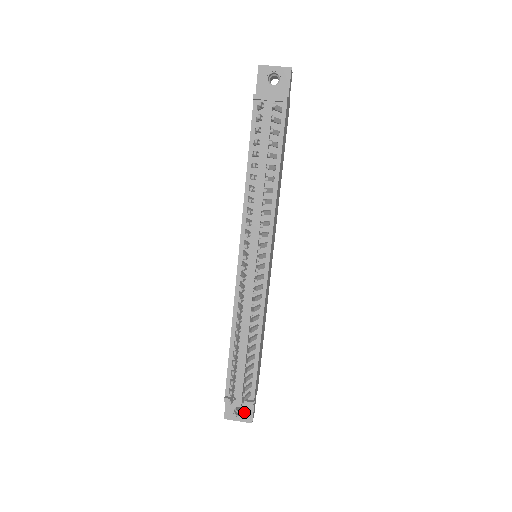
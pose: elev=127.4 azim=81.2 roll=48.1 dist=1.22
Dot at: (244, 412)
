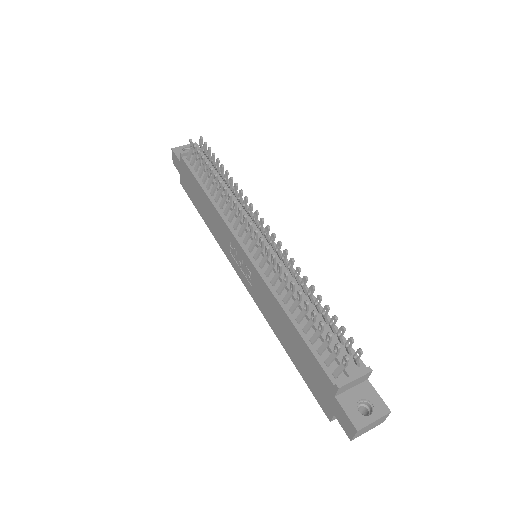
Dot at: (371, 405)
